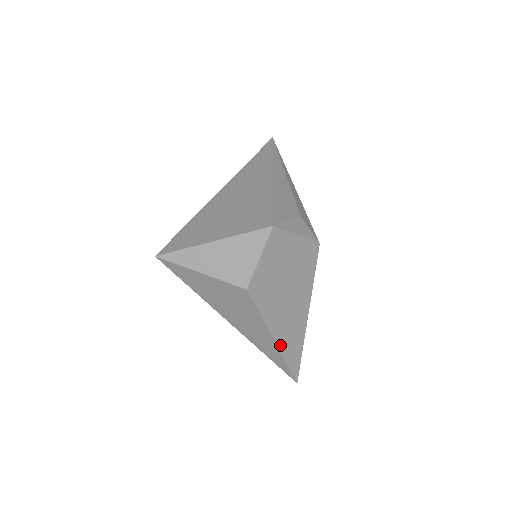
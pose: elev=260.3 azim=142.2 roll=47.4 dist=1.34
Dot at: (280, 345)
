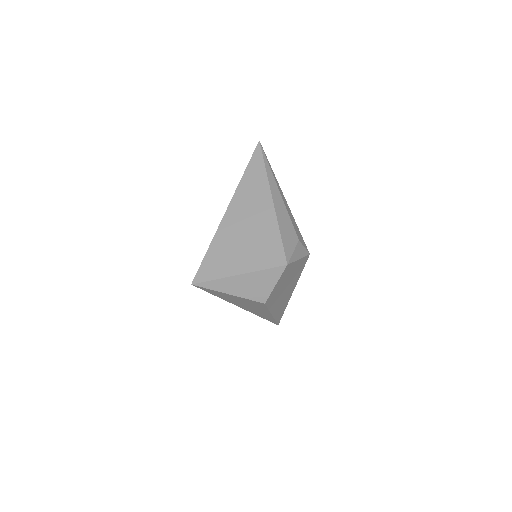
Dot at: (274, 315)
